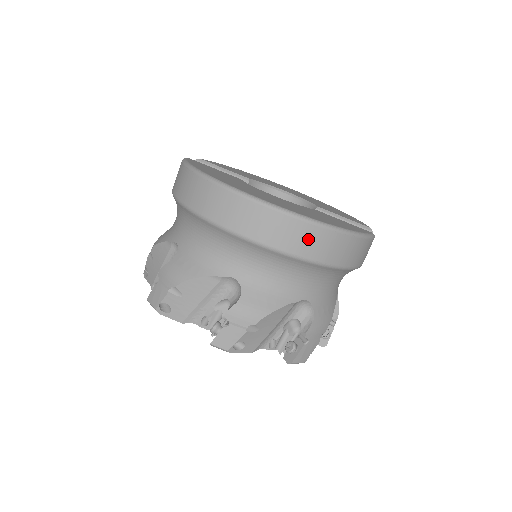
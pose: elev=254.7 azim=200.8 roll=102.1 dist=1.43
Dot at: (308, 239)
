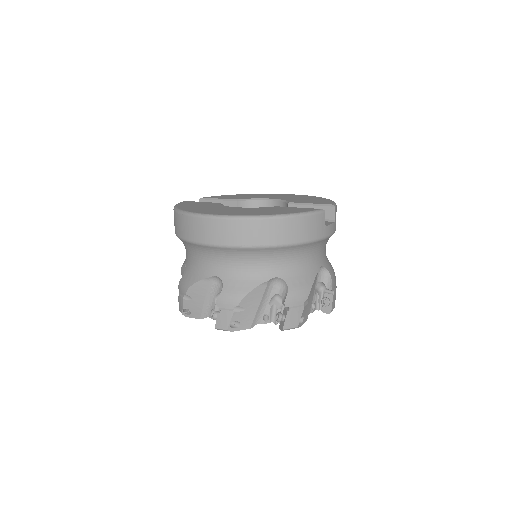
Dot at: (250, 231)
